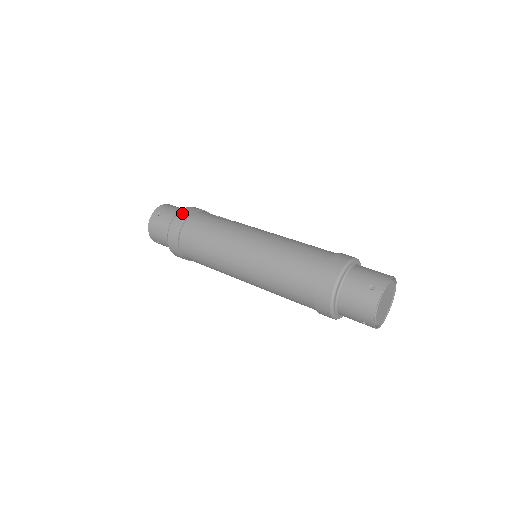
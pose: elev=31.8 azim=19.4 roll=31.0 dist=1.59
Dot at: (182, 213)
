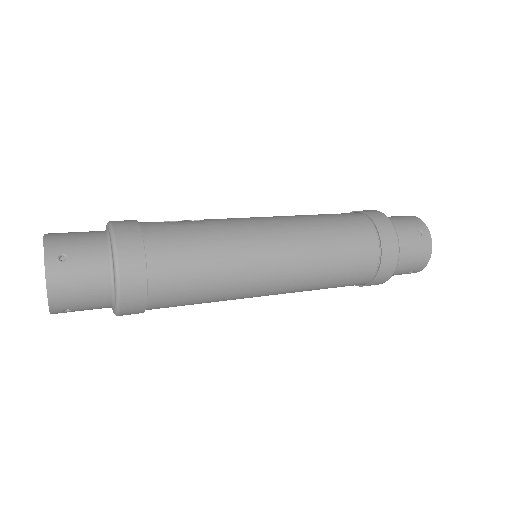
Dot at: (124, 237)
